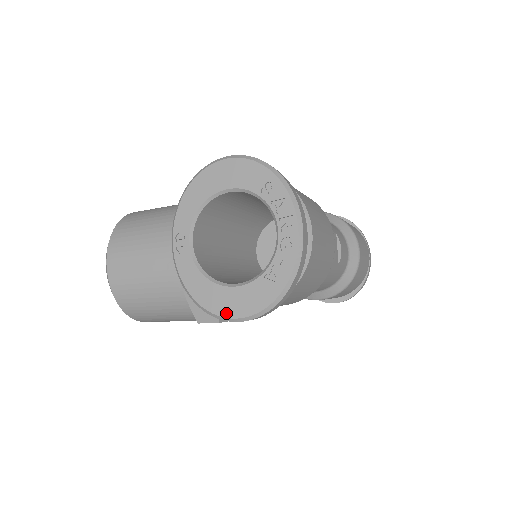
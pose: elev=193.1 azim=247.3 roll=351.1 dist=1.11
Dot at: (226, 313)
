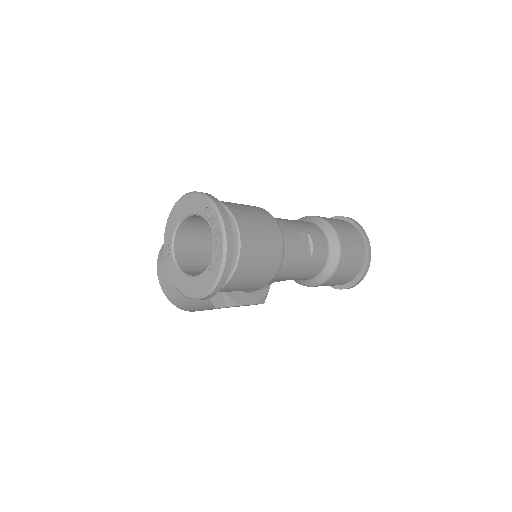
Dot at: (192, 295)
